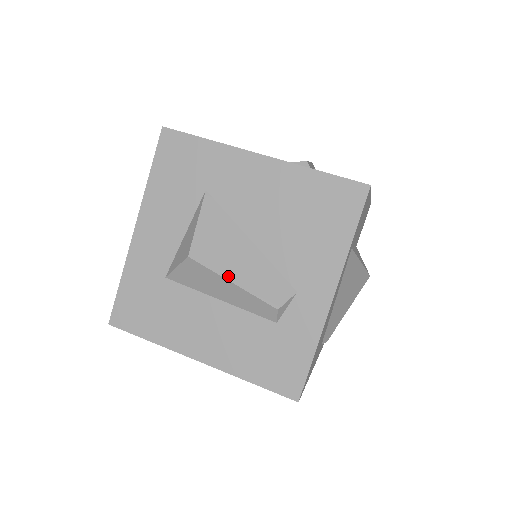
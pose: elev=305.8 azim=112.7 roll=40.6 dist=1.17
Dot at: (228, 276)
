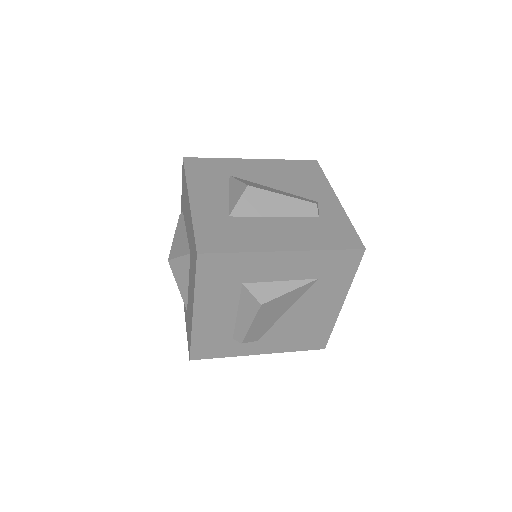
Dot at: (277, 193)
